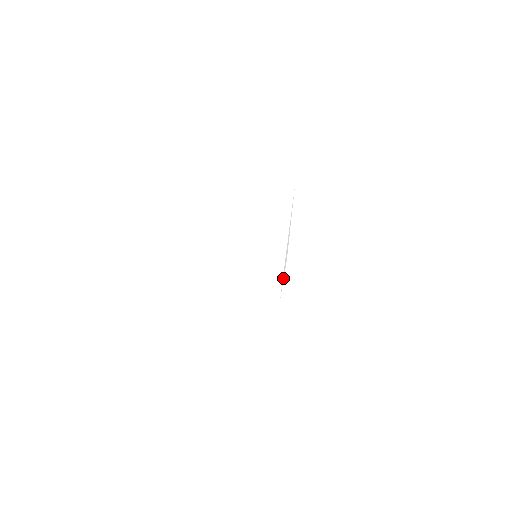
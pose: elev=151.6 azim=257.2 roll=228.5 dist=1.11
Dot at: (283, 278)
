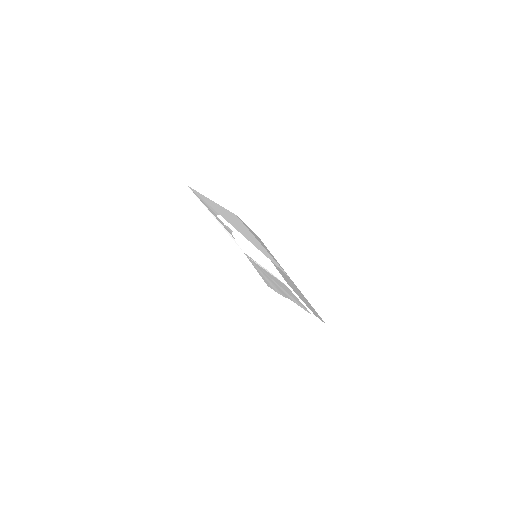
Dot at: (233, 239)
